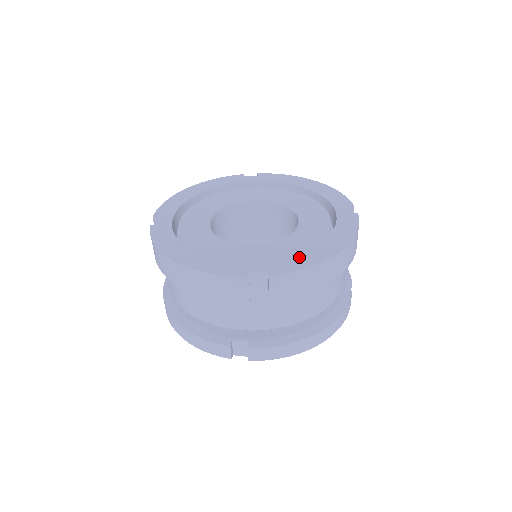
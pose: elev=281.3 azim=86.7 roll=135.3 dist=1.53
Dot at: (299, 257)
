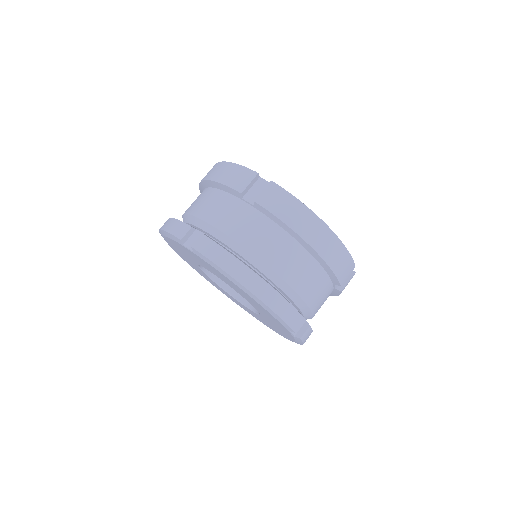
Dot at: occluded
